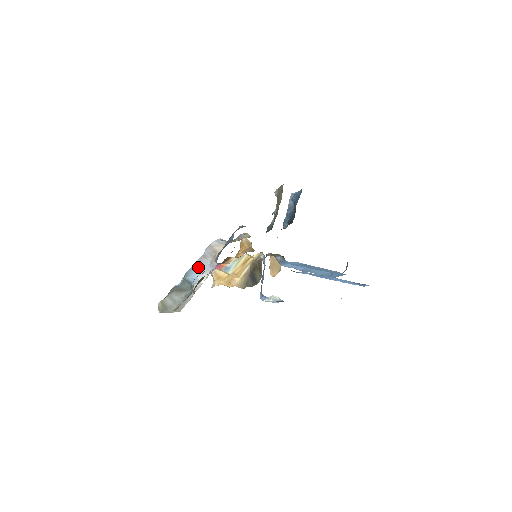
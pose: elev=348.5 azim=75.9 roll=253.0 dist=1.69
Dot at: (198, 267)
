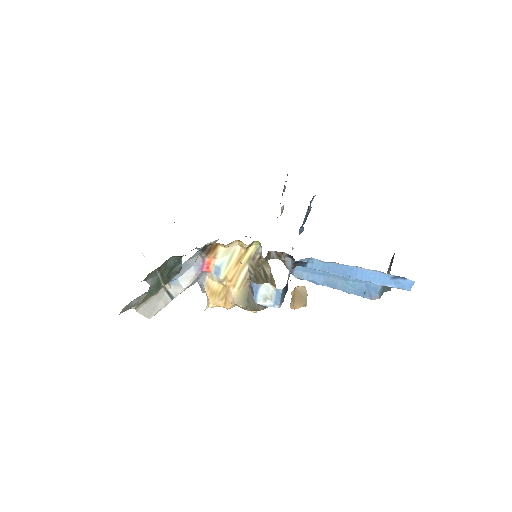
Dot at: (182, 269)
